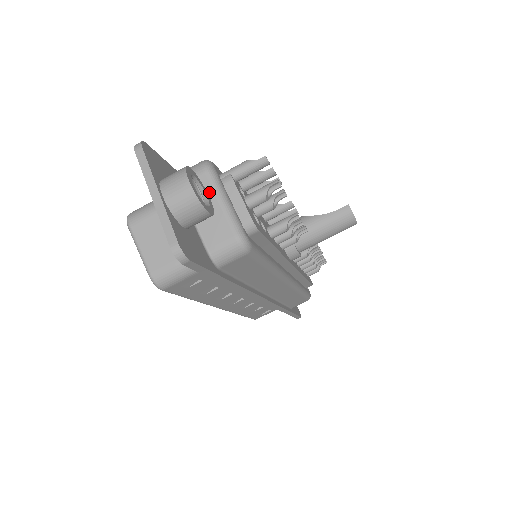
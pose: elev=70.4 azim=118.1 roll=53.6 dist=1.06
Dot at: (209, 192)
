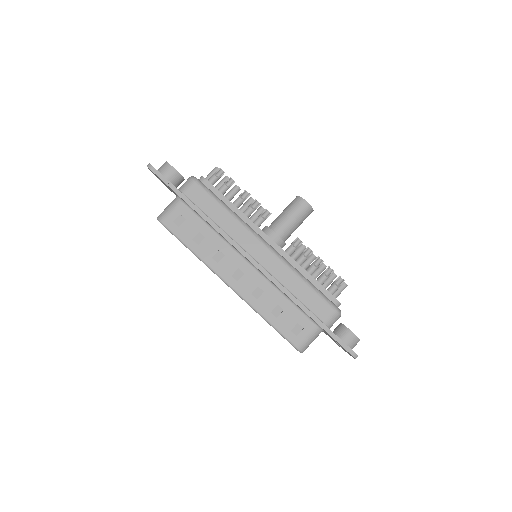
Dot at: occluded
